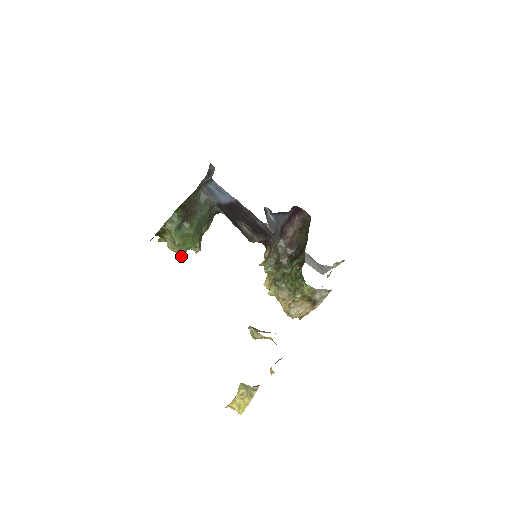
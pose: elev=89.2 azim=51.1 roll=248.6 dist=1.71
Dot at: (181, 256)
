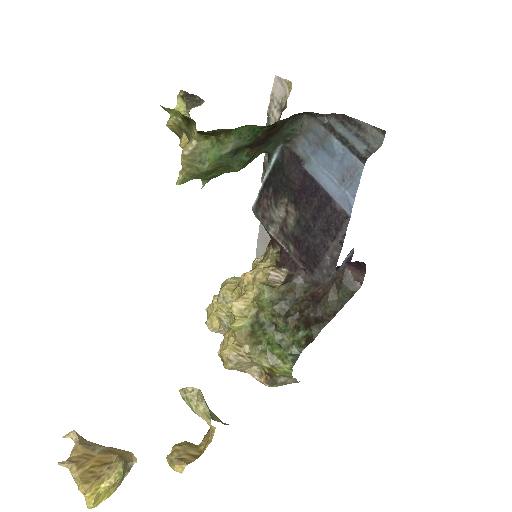
Dot at: (182, 180)
